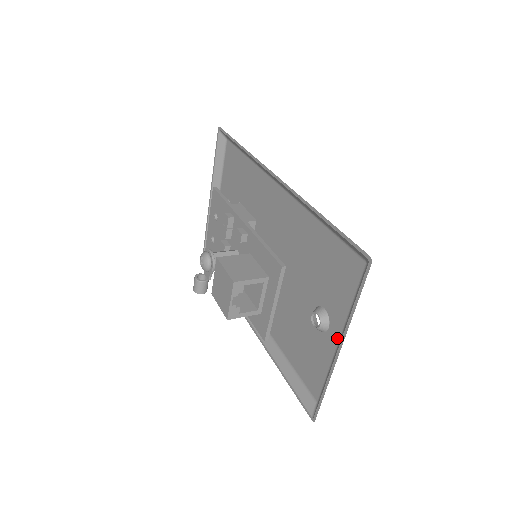
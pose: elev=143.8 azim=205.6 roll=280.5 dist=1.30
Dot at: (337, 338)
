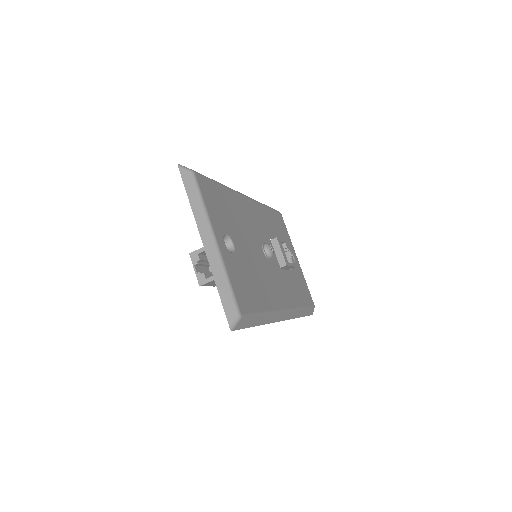
Dot at: (217, 242)
